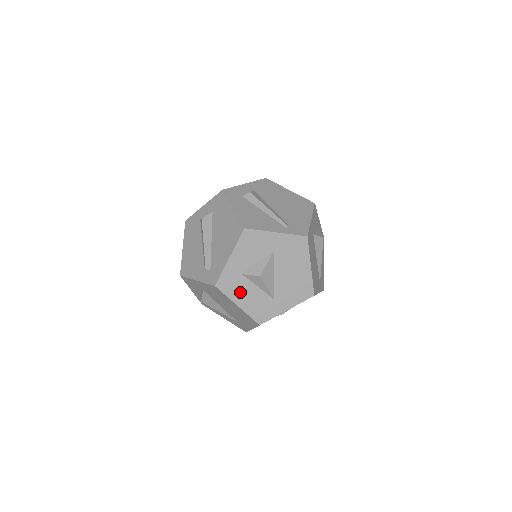
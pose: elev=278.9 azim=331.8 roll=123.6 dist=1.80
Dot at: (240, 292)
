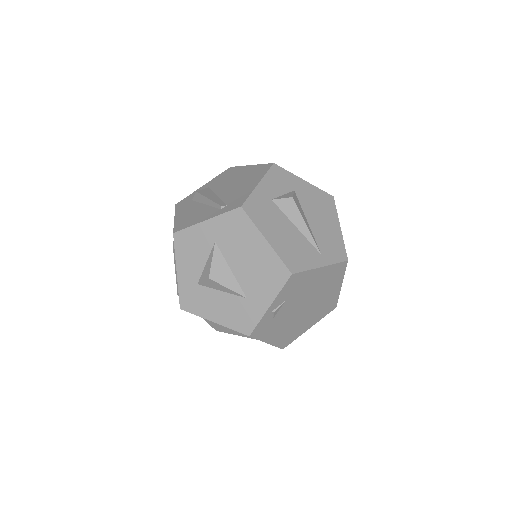
Dot at: (207, 305)
